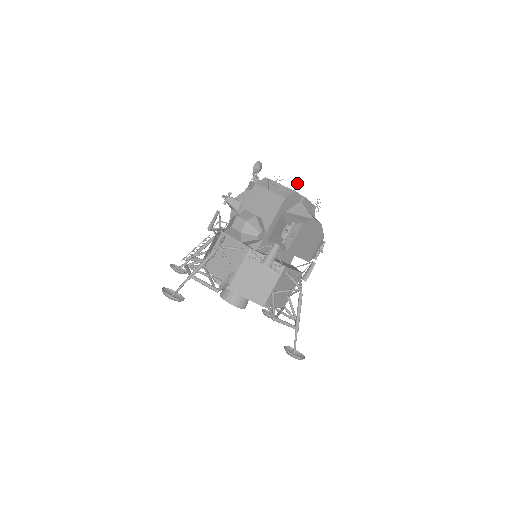
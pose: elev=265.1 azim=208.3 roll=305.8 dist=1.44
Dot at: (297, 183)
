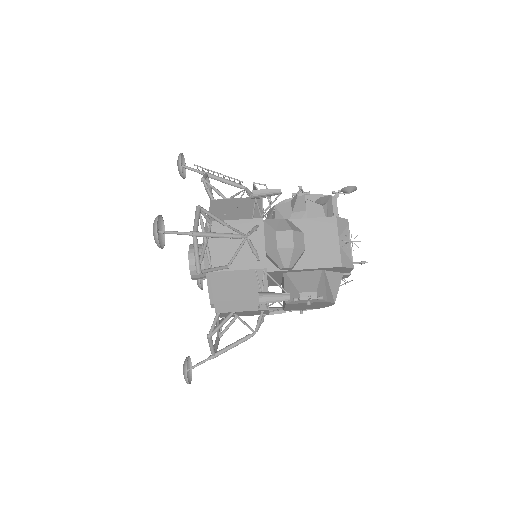
Dot at: (363, 262)
